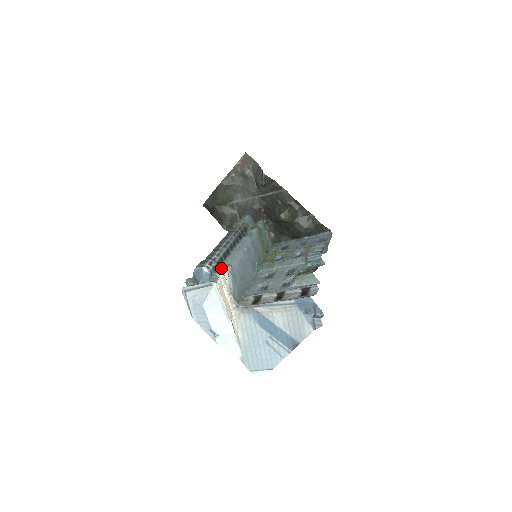
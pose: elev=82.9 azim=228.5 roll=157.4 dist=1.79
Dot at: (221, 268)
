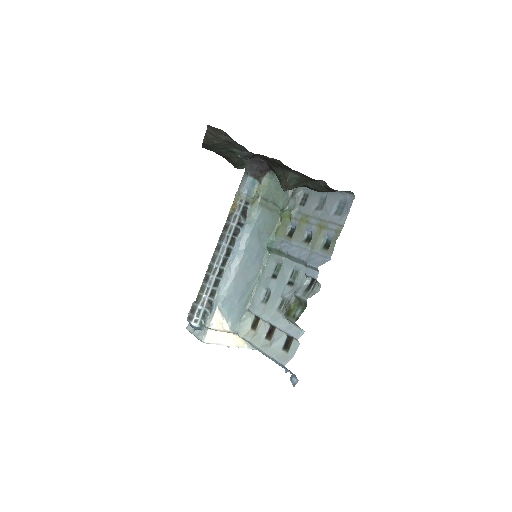
Dot at: (211, 310)
